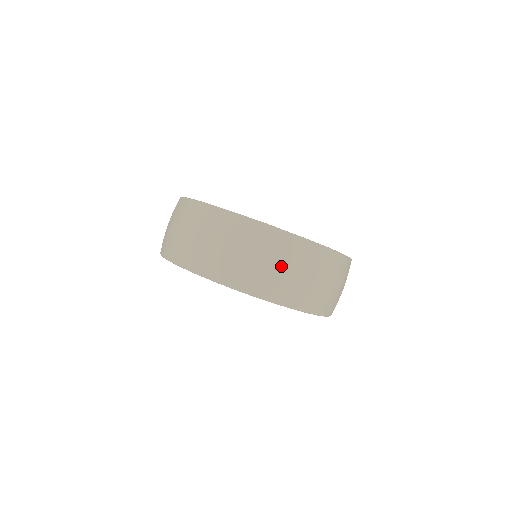
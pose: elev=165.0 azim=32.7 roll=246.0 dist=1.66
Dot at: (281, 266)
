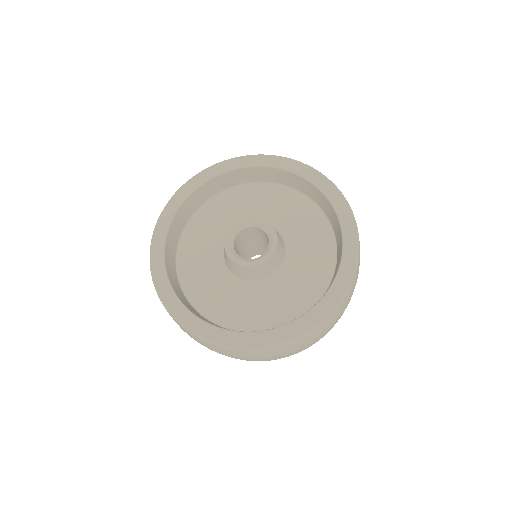
Dot at: (222, 353)
